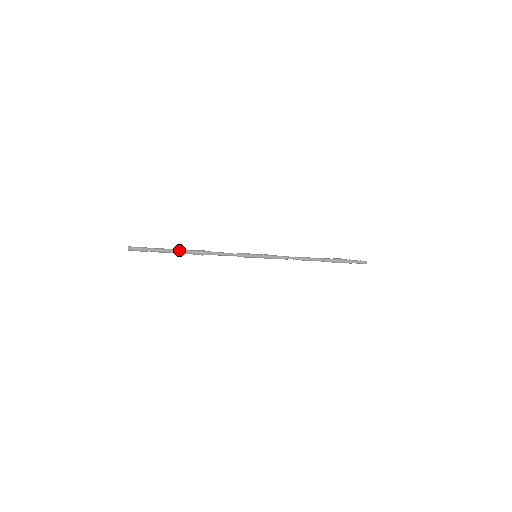
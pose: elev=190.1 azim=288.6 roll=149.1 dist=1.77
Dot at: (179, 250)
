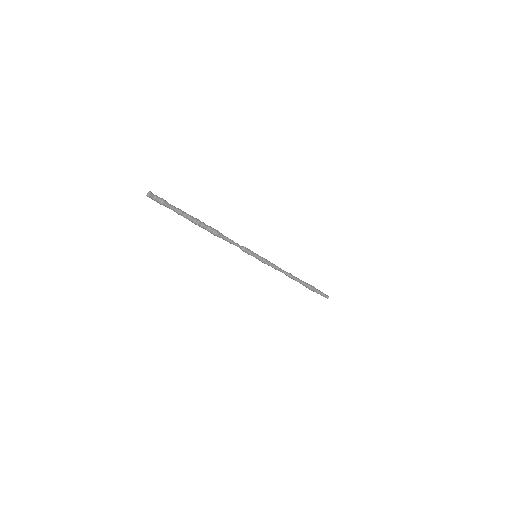
Dot at: (197, 220)
